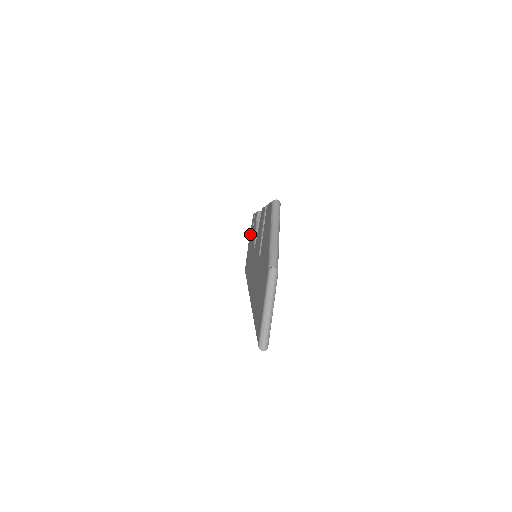
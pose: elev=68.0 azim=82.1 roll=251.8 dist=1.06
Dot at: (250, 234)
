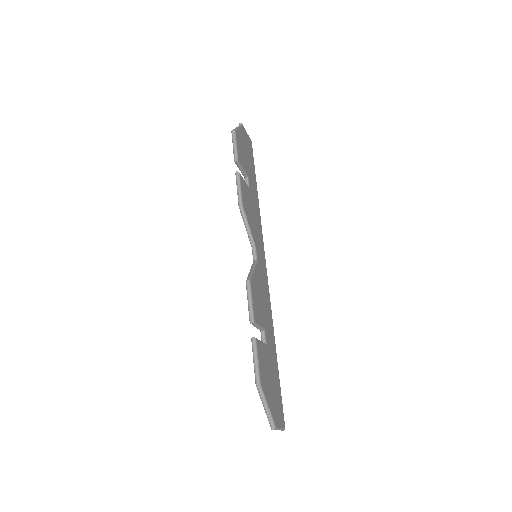
Dot at: occluded
